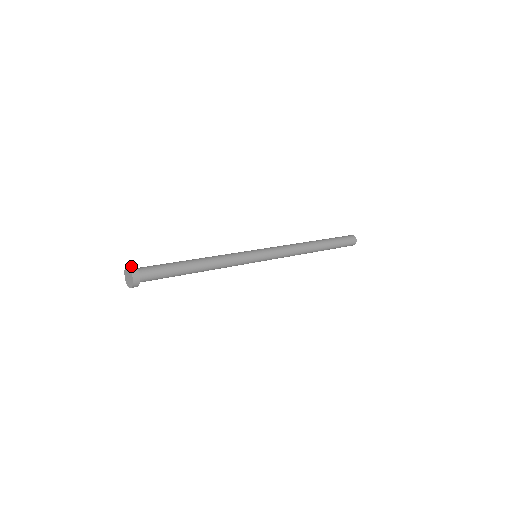
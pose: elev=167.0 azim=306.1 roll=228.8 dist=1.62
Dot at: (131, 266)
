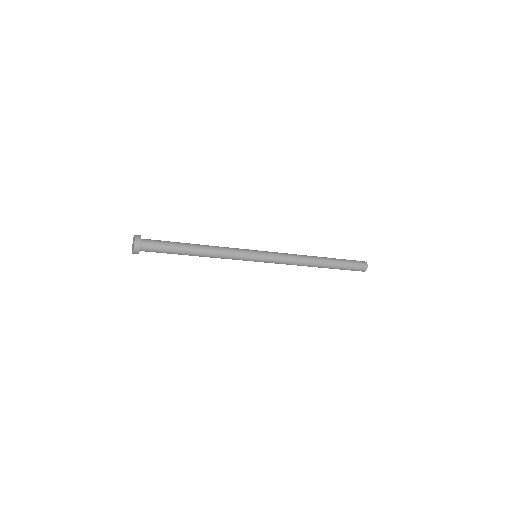
Dot at: occluded
